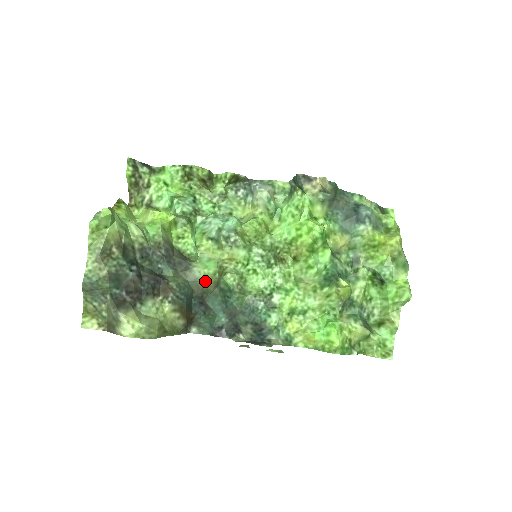
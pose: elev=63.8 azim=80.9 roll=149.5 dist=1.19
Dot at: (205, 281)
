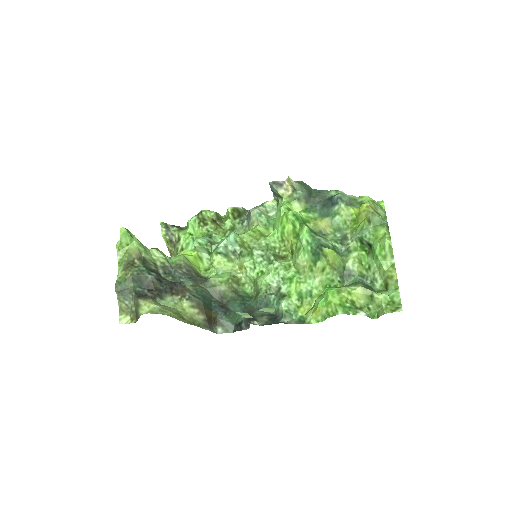
Dot at: (220, 286)
